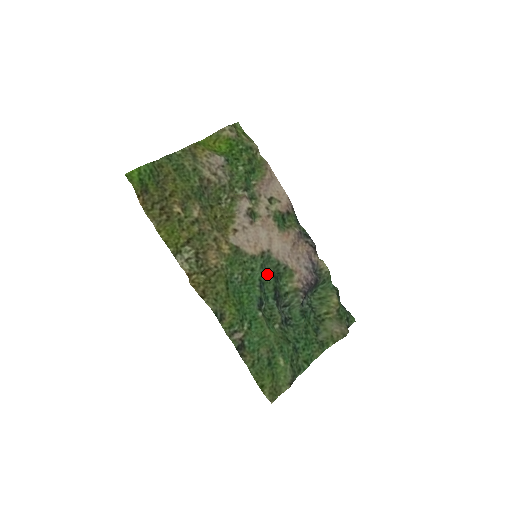
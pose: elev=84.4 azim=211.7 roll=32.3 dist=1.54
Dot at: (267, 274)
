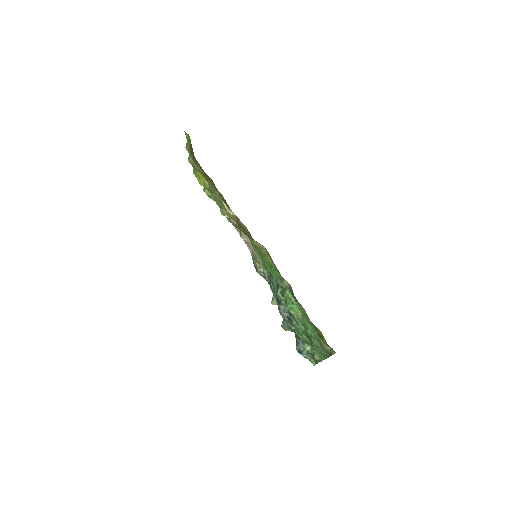
Dot at: (268, 272)
